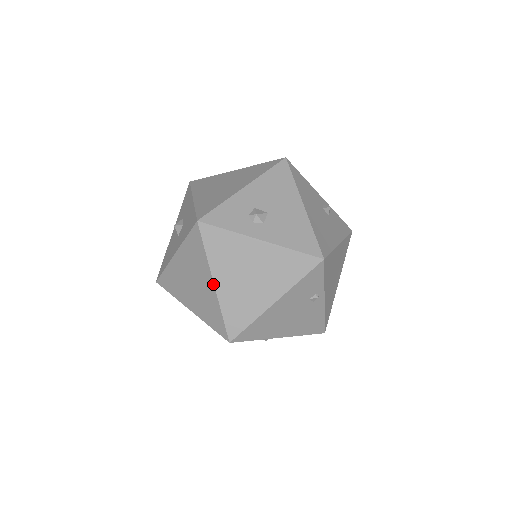
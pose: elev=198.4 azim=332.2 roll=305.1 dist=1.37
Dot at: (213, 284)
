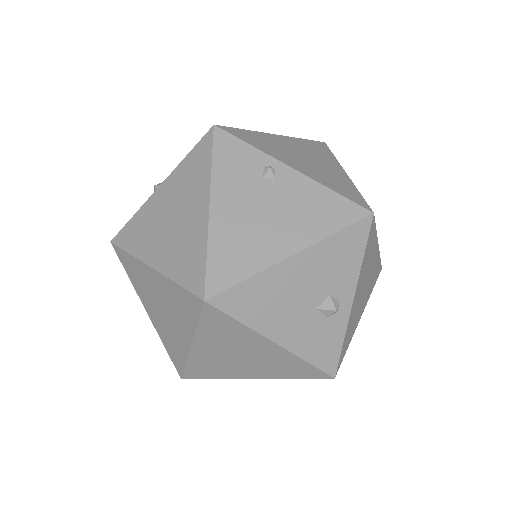
Dot at: (151, 269)
